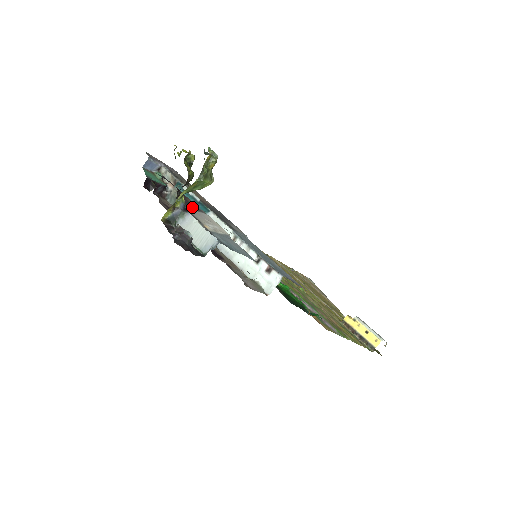
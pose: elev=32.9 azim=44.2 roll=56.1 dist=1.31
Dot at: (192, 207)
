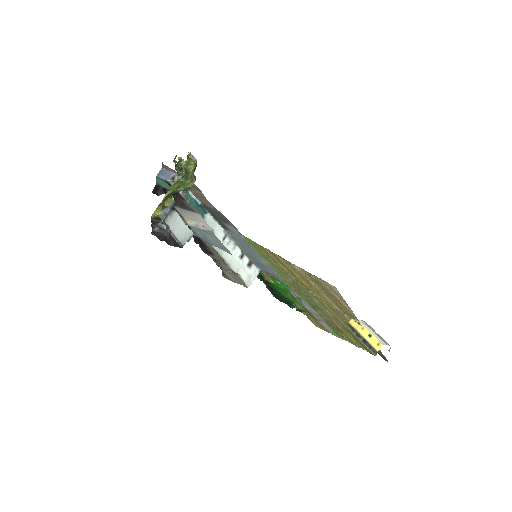
Dot at: (184, 207)
